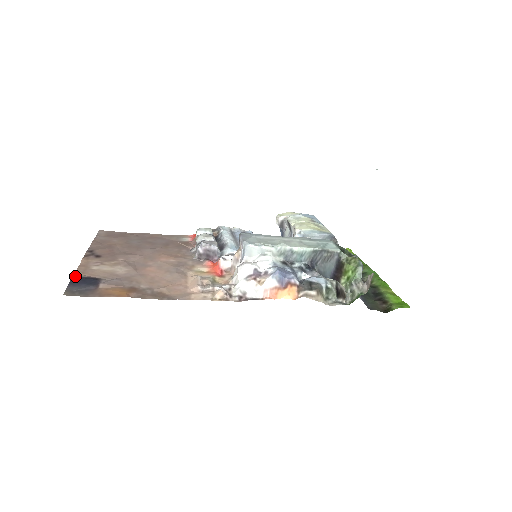
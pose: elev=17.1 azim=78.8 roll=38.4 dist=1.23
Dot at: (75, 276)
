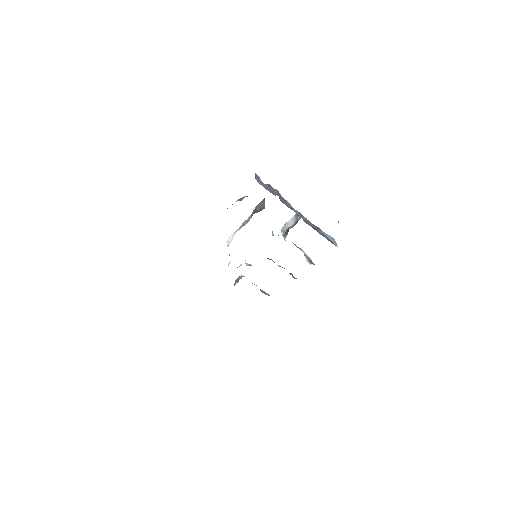
Dot at: occluded
